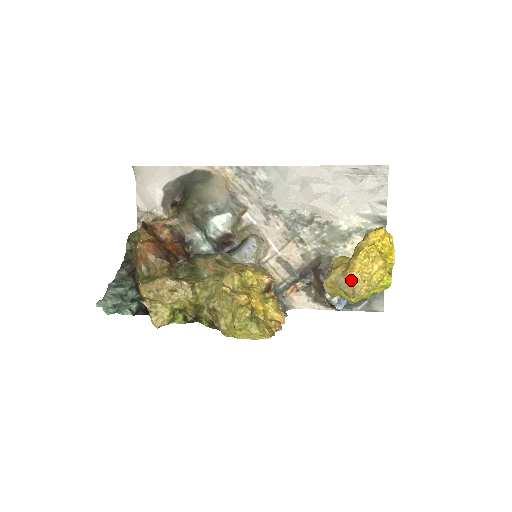
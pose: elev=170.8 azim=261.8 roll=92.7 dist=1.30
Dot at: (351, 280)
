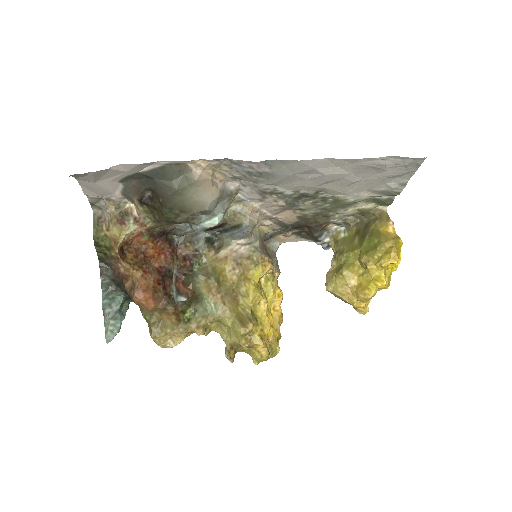
Dot at: (356, 308)
